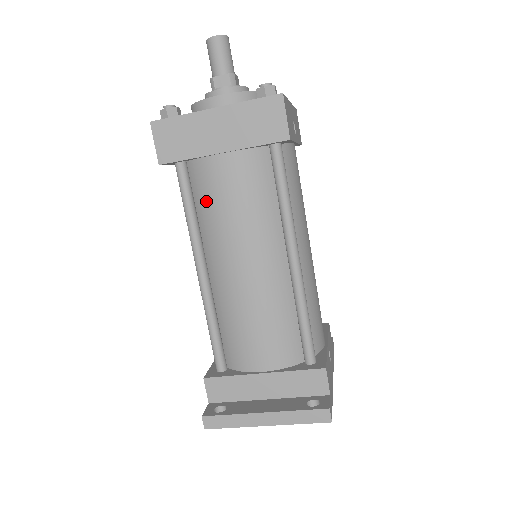
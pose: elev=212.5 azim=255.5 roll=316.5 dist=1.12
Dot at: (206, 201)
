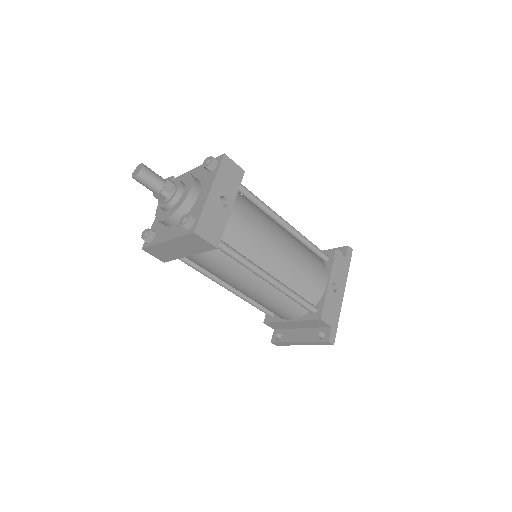
Dot at: occluded
